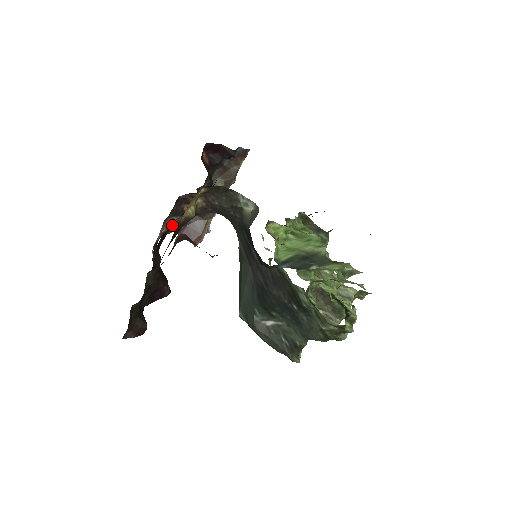
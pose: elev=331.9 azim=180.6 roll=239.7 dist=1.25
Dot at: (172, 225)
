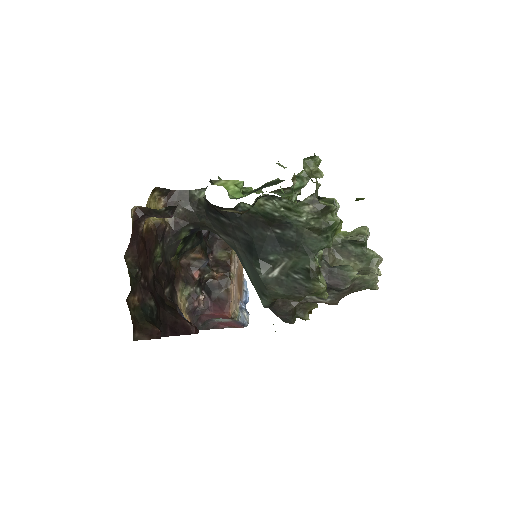
Dot at: (192, 297)
